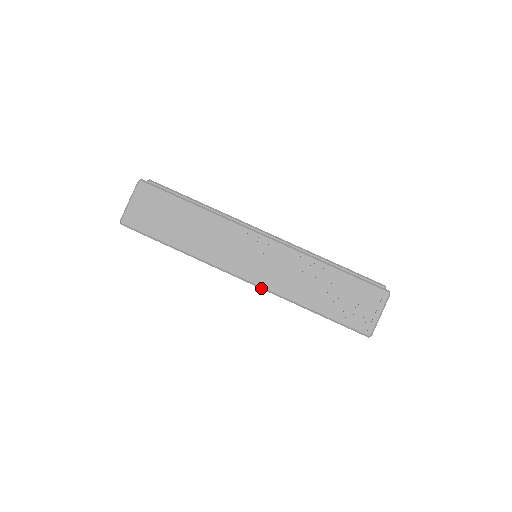
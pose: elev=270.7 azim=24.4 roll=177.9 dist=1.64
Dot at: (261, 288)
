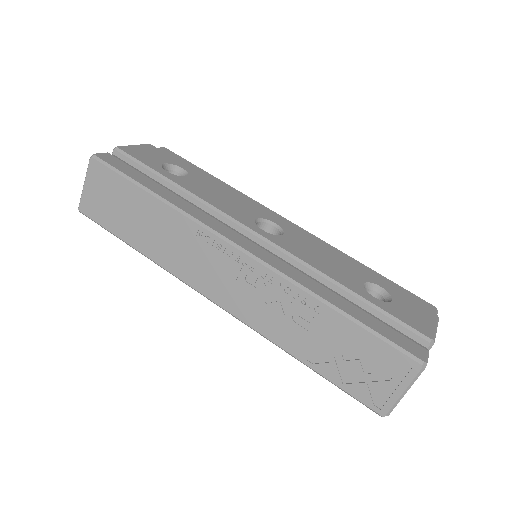
Dot at: (237, 318)
